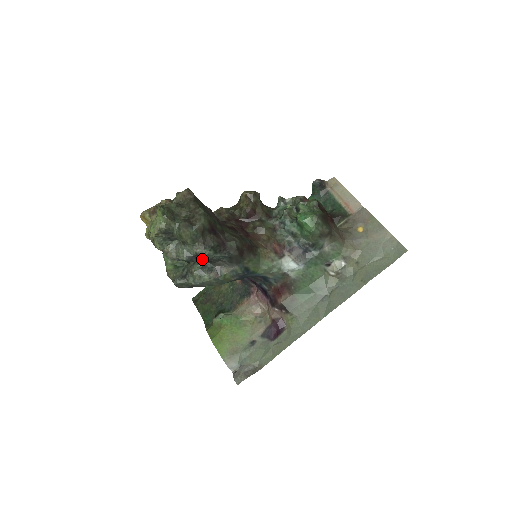
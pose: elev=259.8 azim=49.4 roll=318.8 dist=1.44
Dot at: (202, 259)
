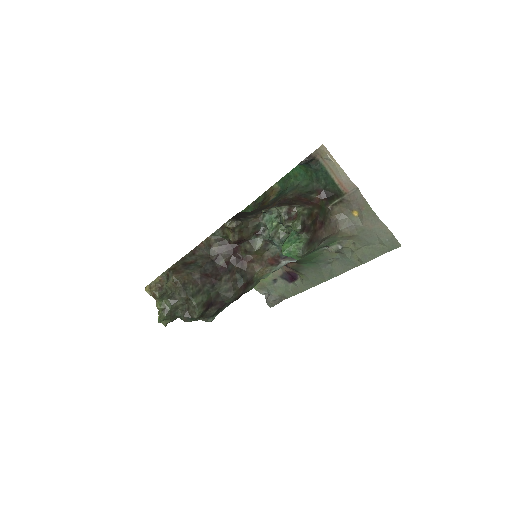
Dot at: occluded
